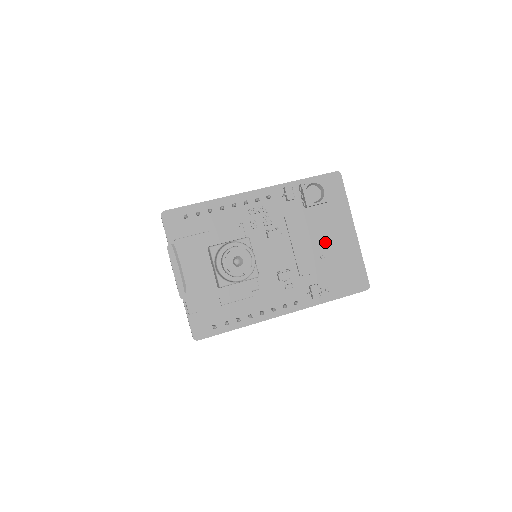
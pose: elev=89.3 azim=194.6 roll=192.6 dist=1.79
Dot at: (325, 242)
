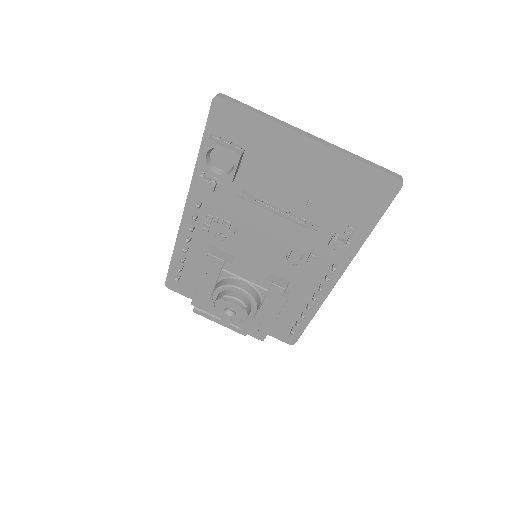
Dot at: (294, 186)
